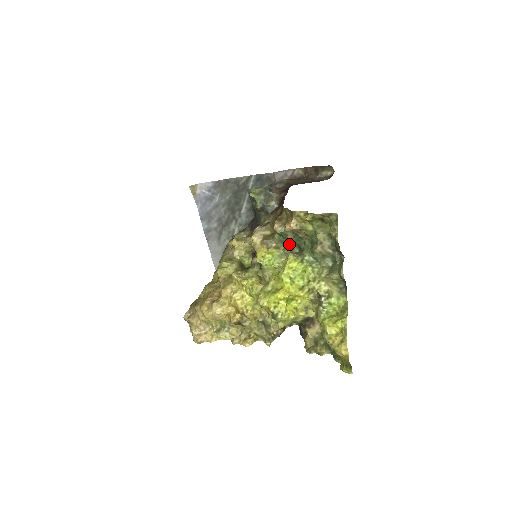
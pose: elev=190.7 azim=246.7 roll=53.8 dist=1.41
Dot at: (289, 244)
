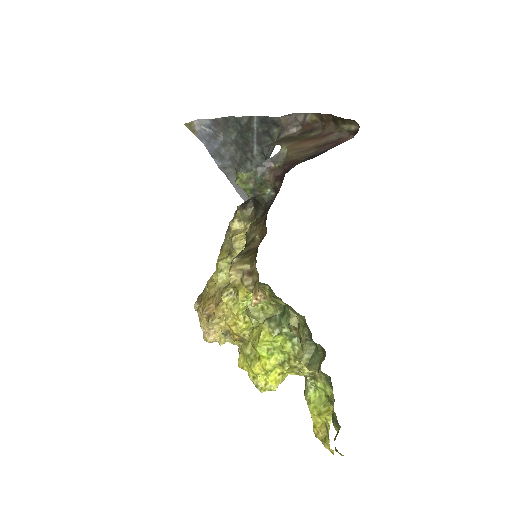
Dot at: (272, 290)
